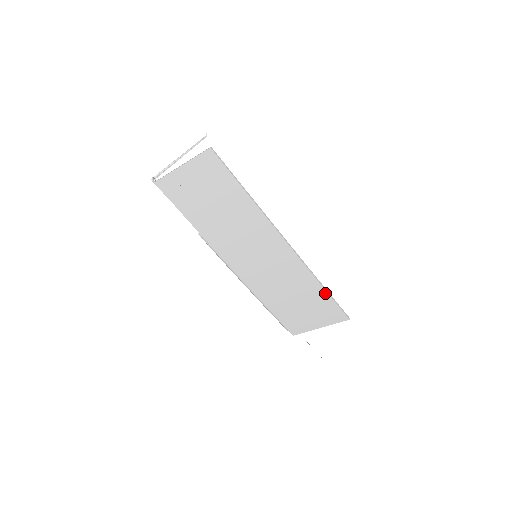
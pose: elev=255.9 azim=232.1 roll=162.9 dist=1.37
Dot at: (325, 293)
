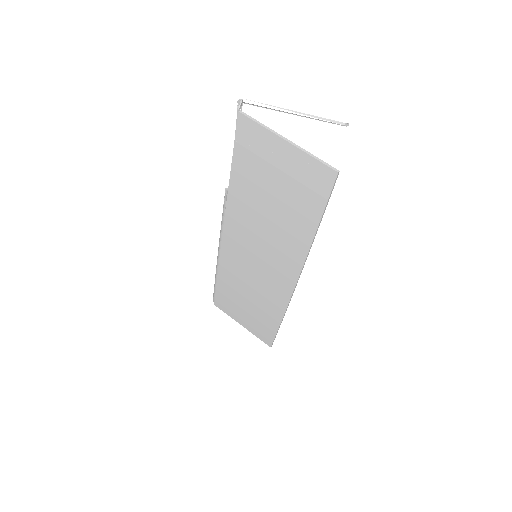
Dot at: (276, 326)
